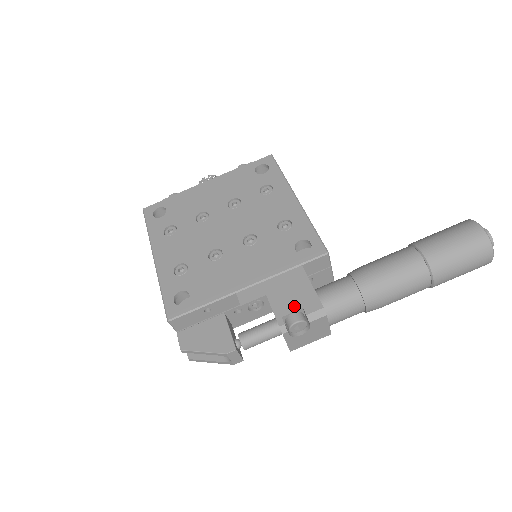
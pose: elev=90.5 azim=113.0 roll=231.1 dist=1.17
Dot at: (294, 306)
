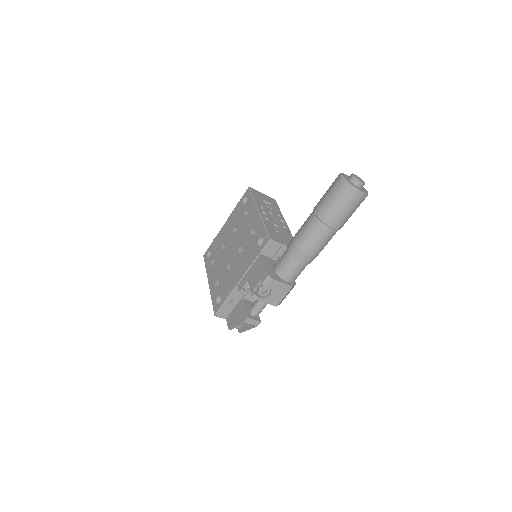
Dot at: (257, 281)
